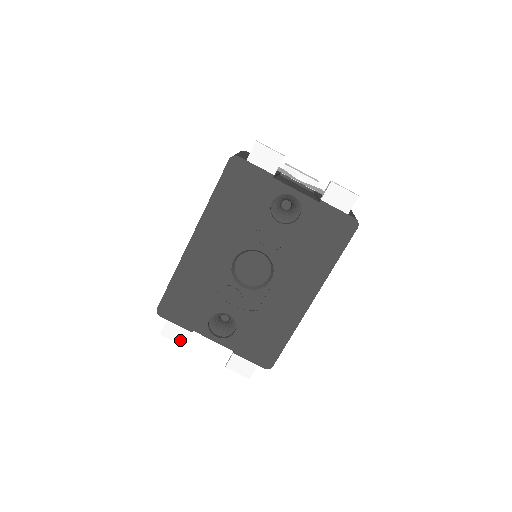
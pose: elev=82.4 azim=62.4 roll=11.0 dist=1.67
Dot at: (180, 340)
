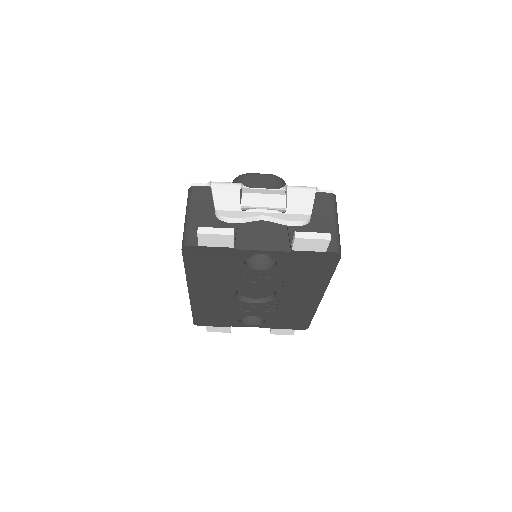
Dot at: (224, 331)
